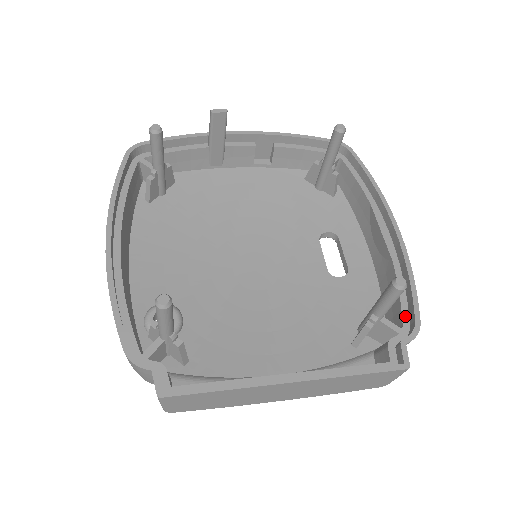
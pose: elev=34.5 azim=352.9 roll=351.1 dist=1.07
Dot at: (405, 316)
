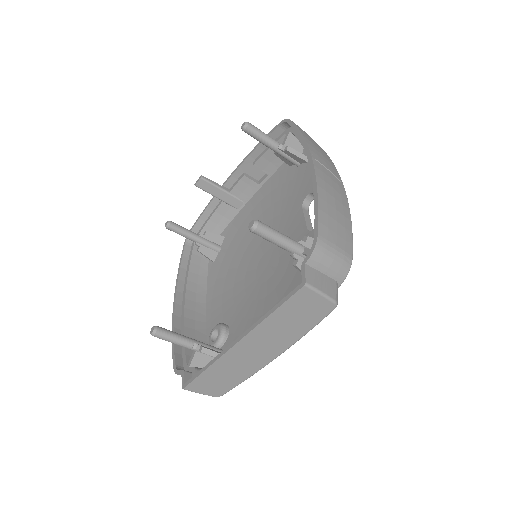
Dot at: occluded
